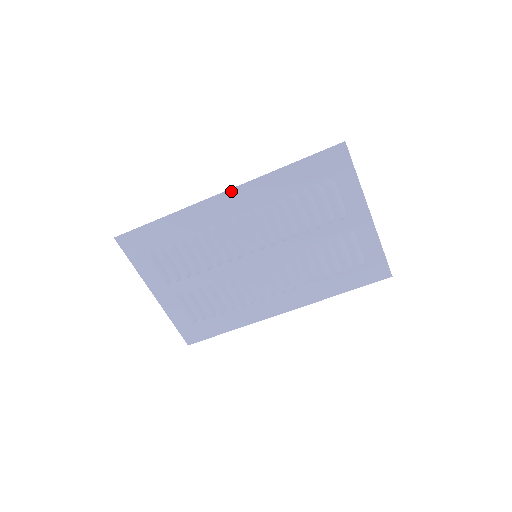
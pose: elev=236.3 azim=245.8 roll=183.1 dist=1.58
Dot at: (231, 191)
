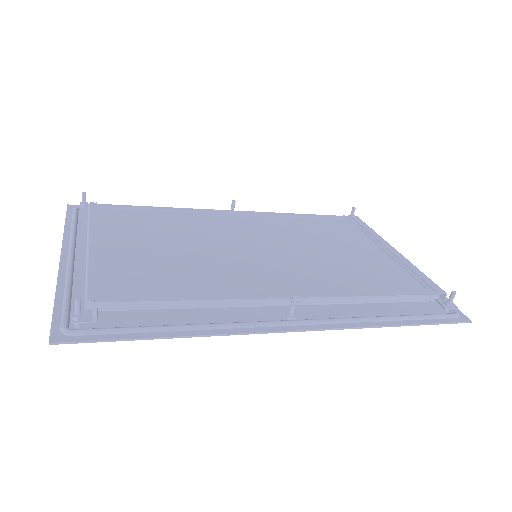
Dot at: (310, 329)
